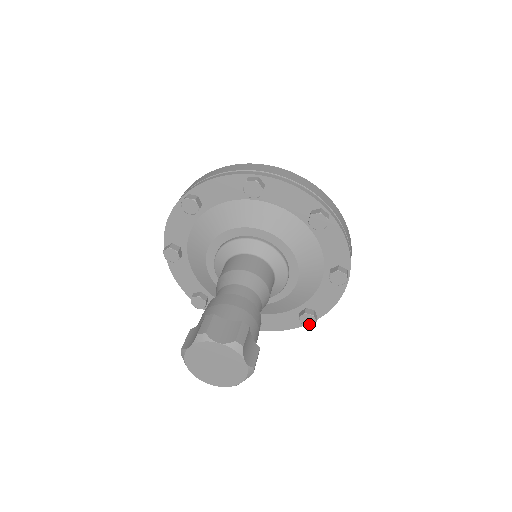
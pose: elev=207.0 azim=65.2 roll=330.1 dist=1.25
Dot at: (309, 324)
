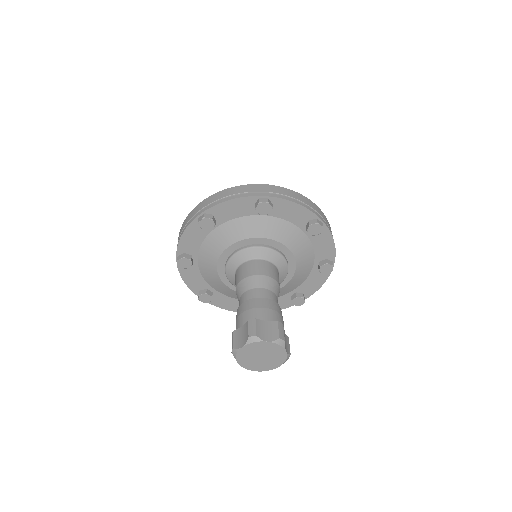
Dot at: (299, 305)
